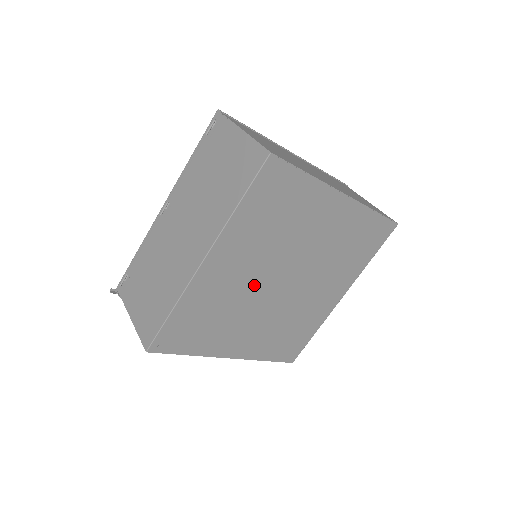
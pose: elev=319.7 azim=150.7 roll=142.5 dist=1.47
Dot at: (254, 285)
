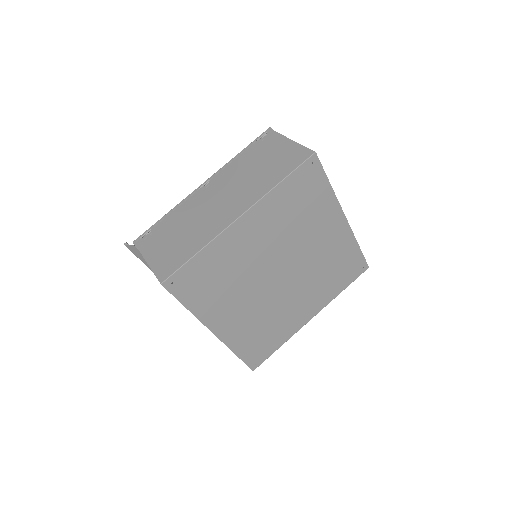
Dot at: (261, 264)
